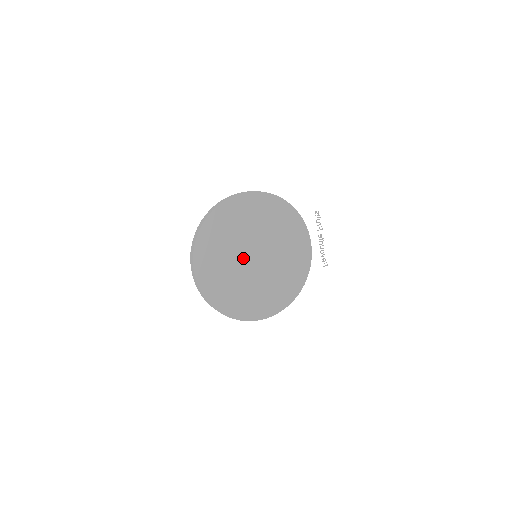
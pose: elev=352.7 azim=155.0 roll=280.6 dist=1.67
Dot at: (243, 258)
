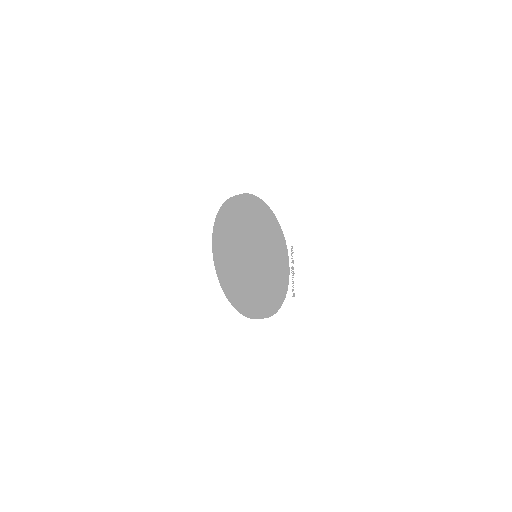
Dot at: (251, 250)
